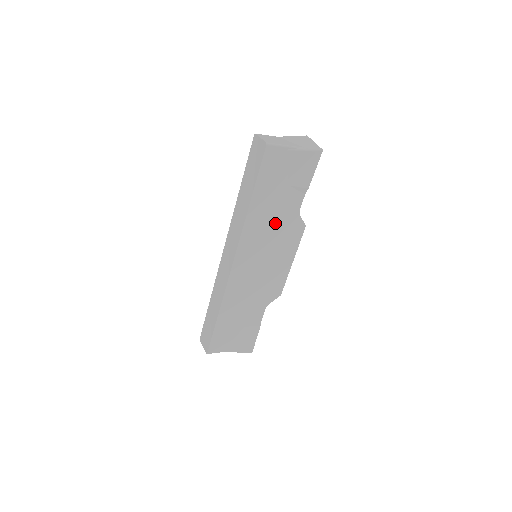
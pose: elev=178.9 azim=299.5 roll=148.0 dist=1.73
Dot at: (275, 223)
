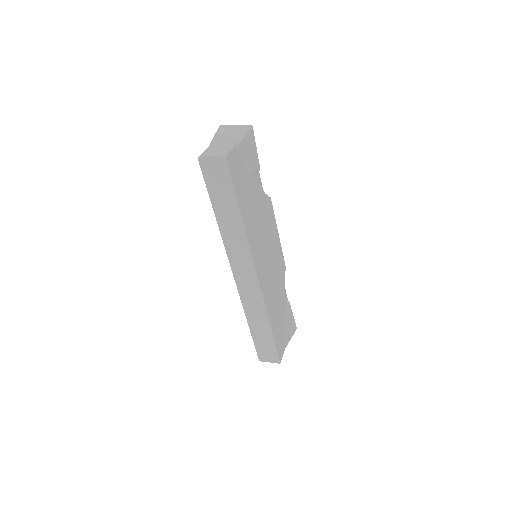
Dot at: (258, 216)
